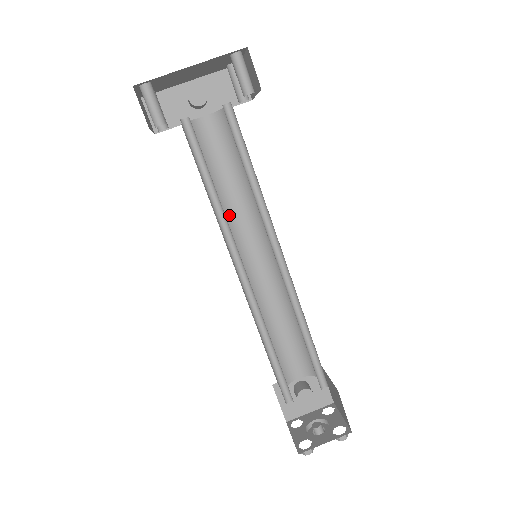
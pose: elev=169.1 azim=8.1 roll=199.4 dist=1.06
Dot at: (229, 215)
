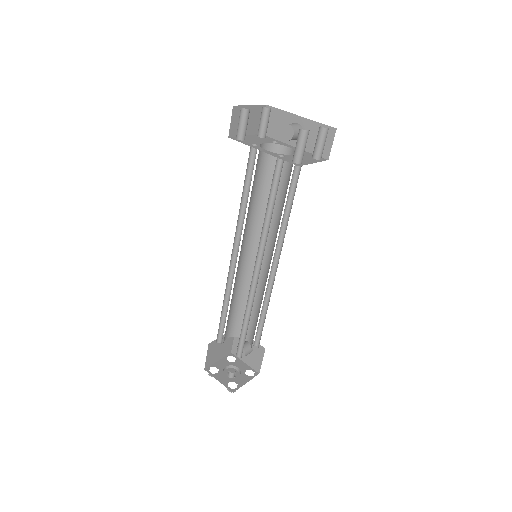
Dot at: occluded
